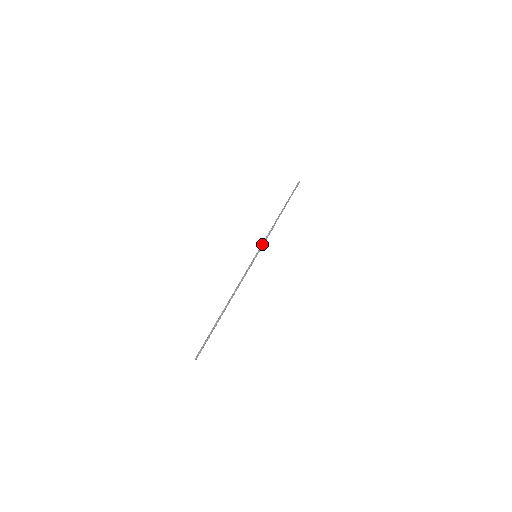
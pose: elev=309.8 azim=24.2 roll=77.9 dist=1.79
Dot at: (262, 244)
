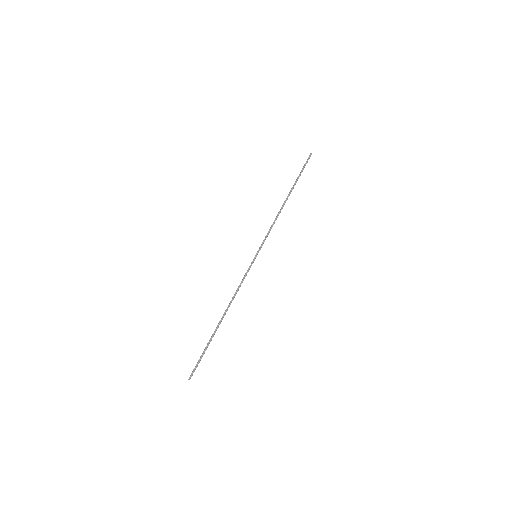
Dot at: (263, 241)
